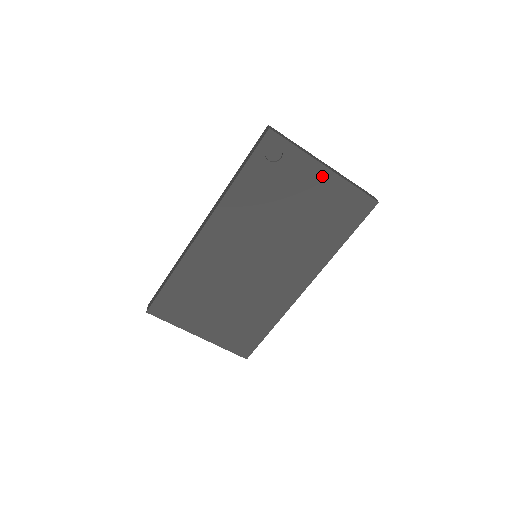
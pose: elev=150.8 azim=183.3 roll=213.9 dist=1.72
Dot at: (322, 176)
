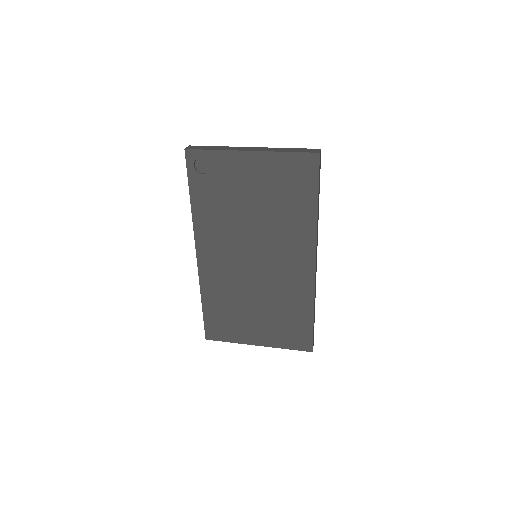
Dot at: (252, 161)
